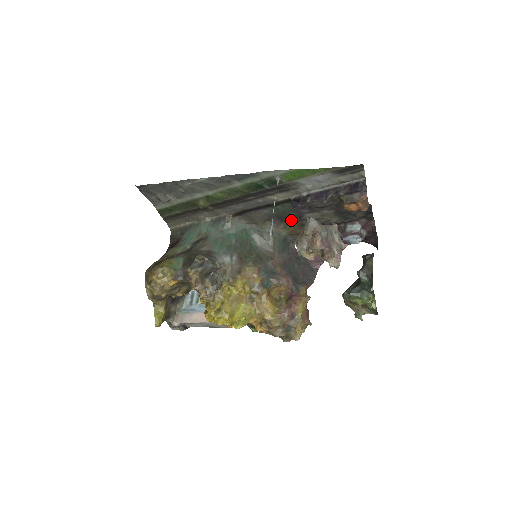
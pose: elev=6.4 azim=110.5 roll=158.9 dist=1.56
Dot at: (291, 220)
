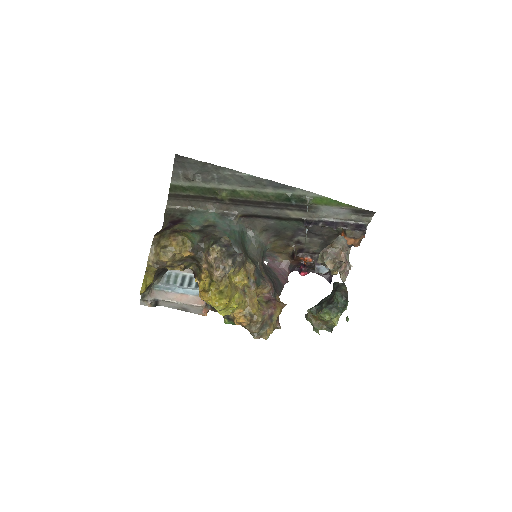
Dot at: (283, 237)
